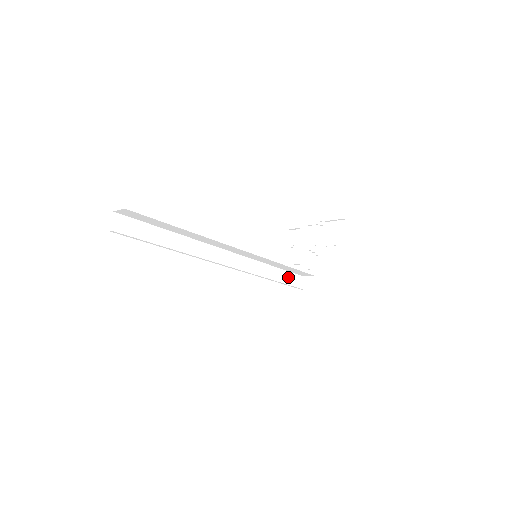
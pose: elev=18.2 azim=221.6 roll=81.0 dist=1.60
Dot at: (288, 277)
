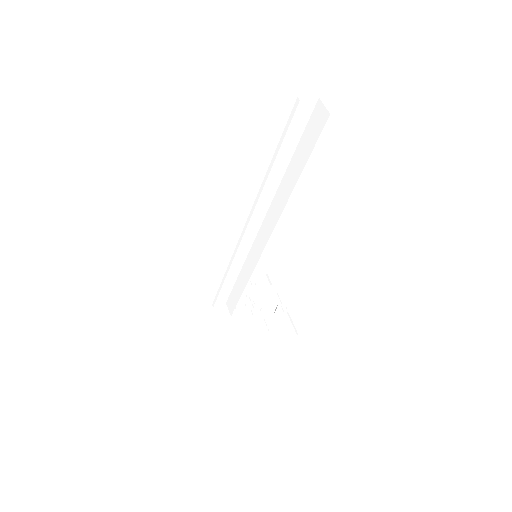
Dot at: occluded
